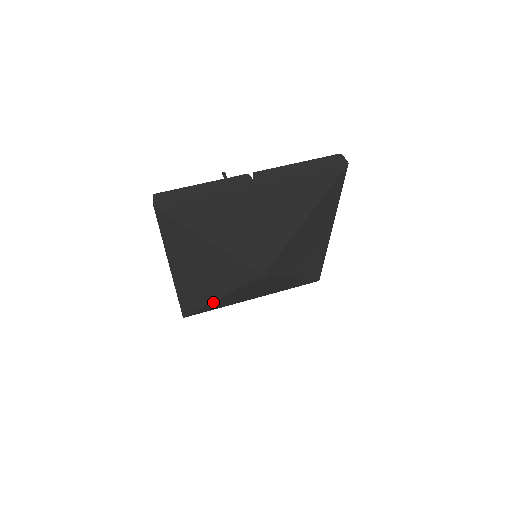
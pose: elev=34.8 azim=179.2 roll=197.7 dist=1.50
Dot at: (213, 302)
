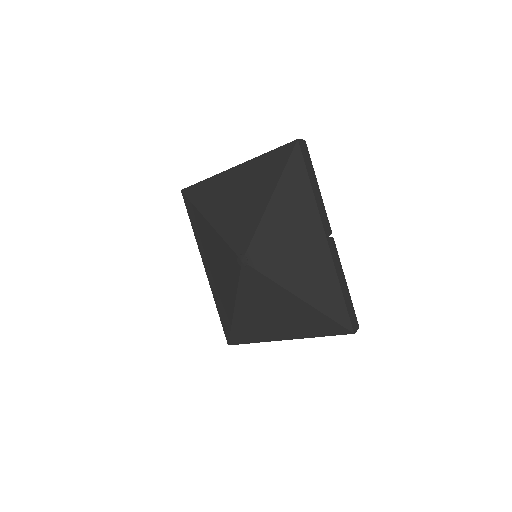
Dot at: (235, 316)
